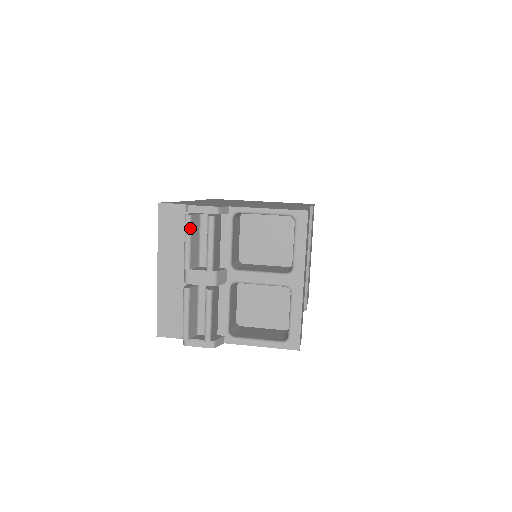
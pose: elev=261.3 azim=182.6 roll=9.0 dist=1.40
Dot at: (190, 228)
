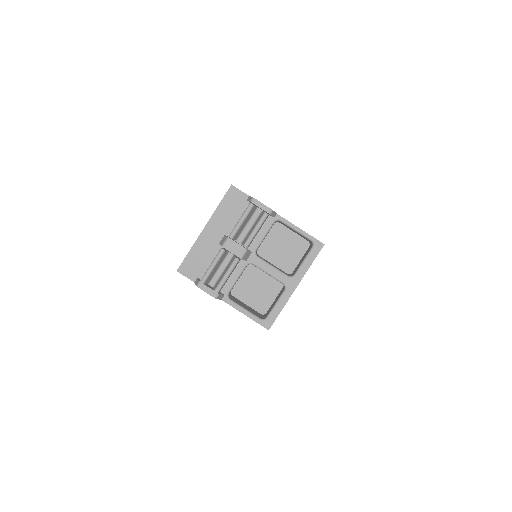
Dot at: (248, 213)
